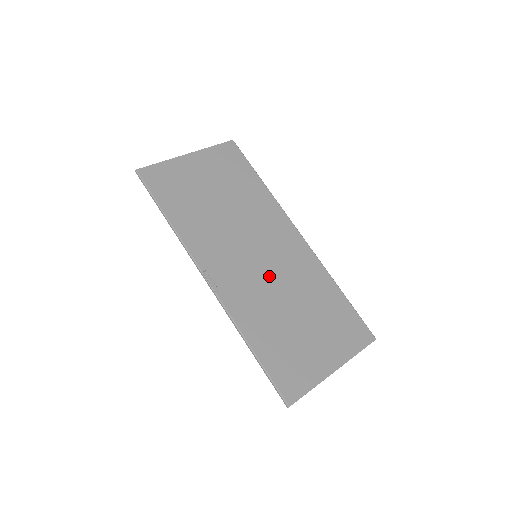
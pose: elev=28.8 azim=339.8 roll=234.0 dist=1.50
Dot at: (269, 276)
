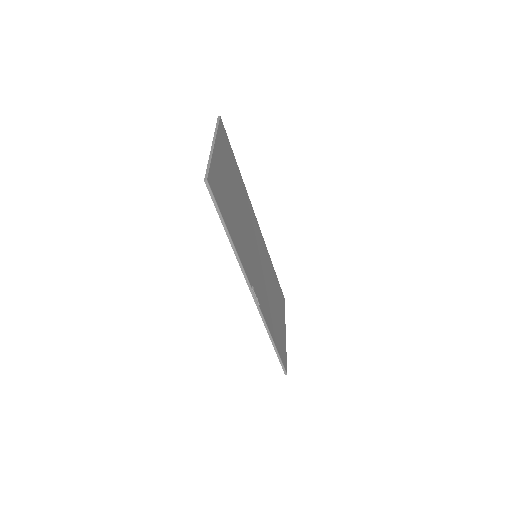
Dot at: (263, 273)
